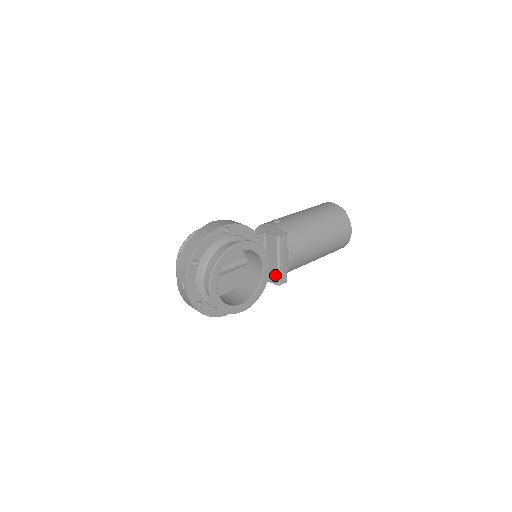
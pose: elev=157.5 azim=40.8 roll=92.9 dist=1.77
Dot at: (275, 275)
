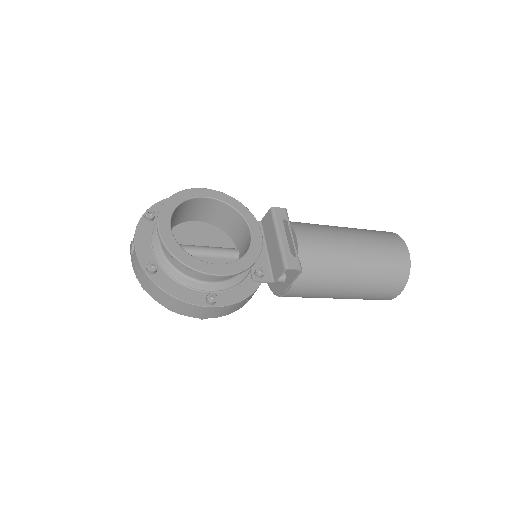
Dot at: (279, 259)
